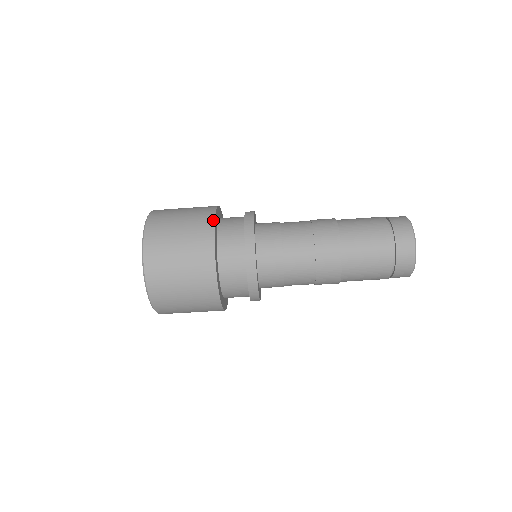
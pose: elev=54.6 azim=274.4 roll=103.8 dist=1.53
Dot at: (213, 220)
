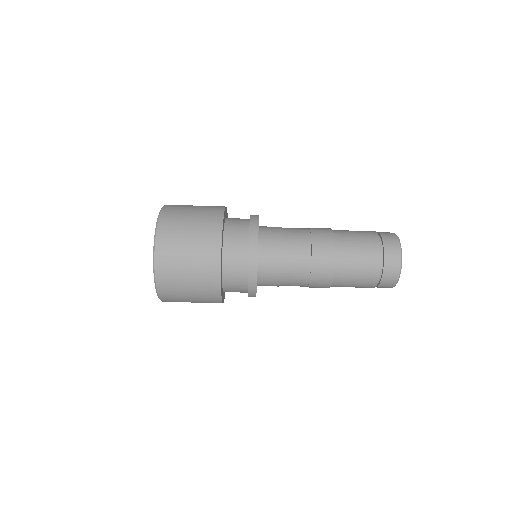
Dot at: occluded
